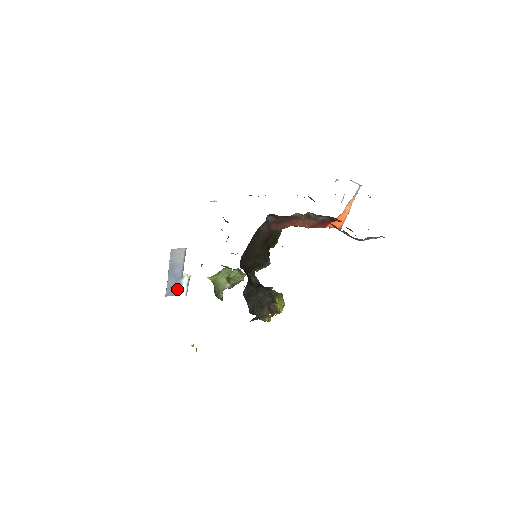
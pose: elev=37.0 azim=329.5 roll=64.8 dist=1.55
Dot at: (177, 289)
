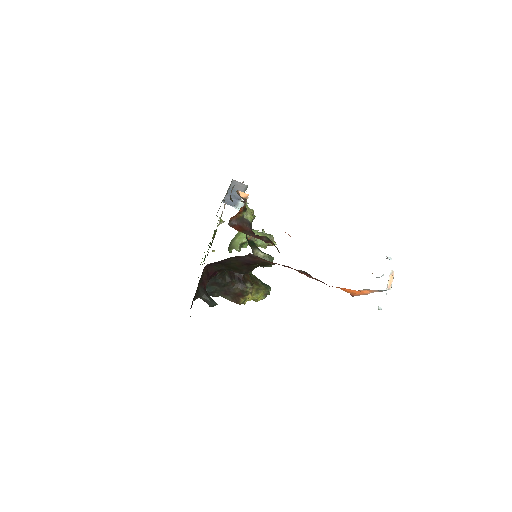
Dot at: (234, 203)
